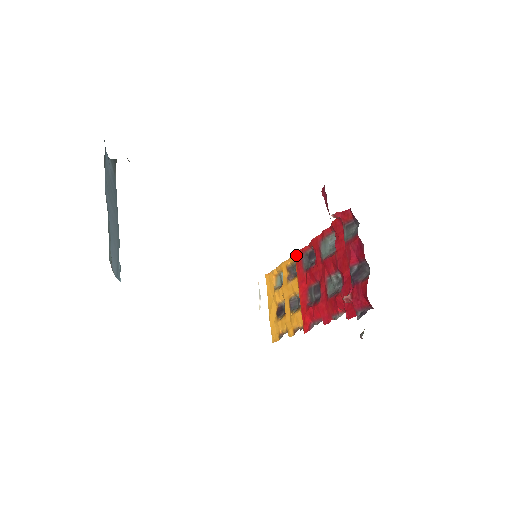
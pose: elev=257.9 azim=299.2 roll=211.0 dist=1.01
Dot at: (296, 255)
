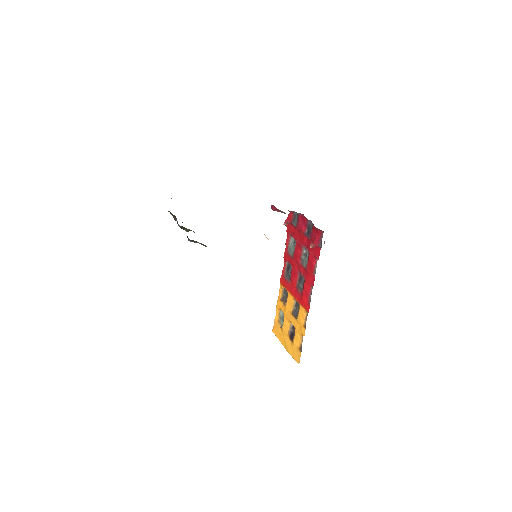
Dot at: (281, 281)
